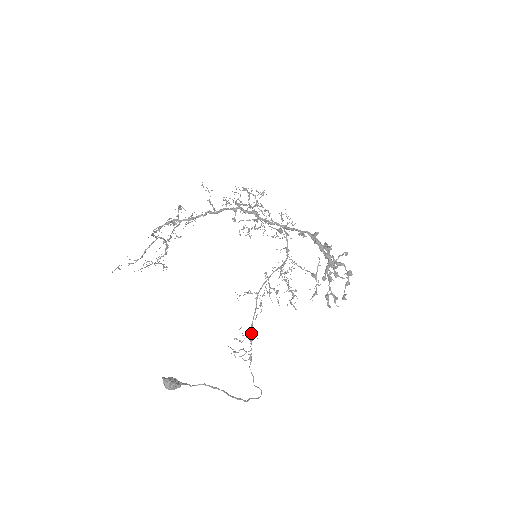
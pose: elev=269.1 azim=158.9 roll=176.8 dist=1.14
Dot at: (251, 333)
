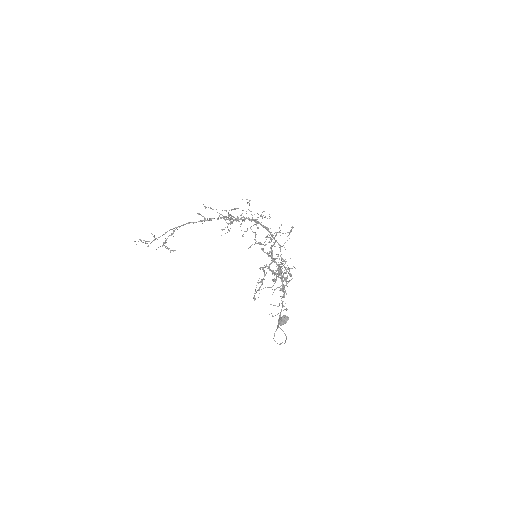
Dot at: (282, 301)
